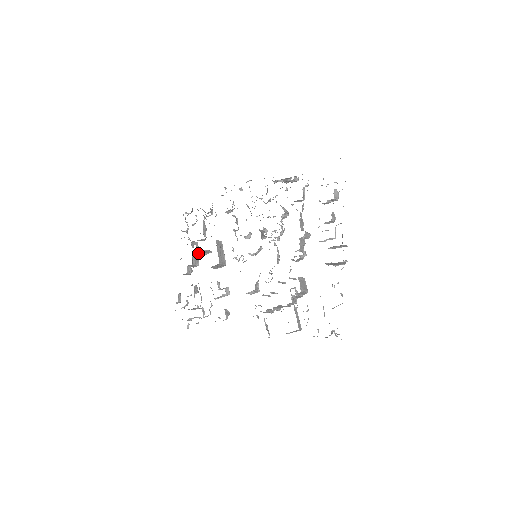
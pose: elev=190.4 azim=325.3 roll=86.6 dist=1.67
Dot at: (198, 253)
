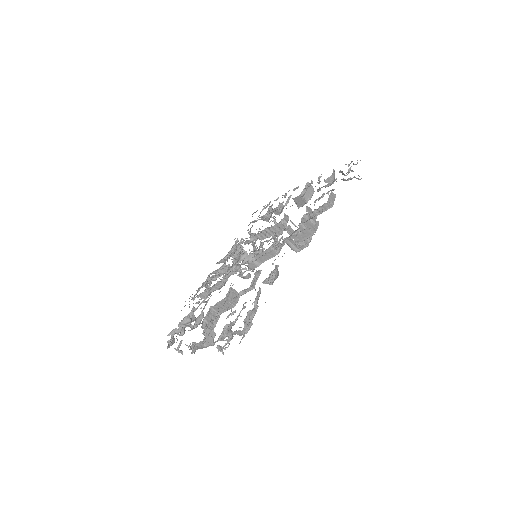
Dot at: (205, 319)
